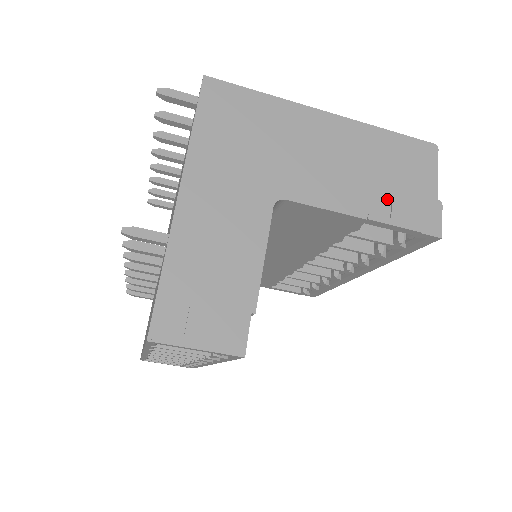
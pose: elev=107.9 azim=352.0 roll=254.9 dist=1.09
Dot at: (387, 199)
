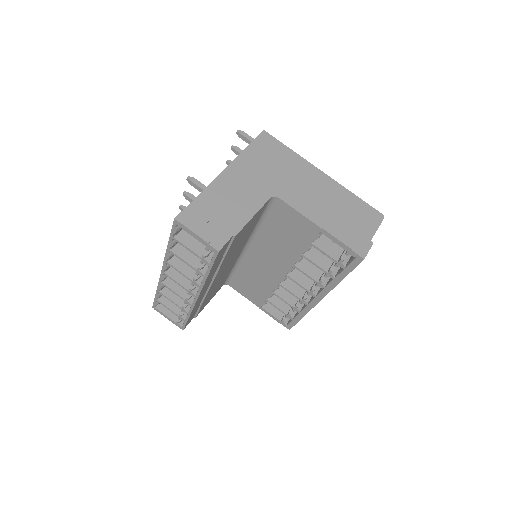
Dot at: (339, 225)
